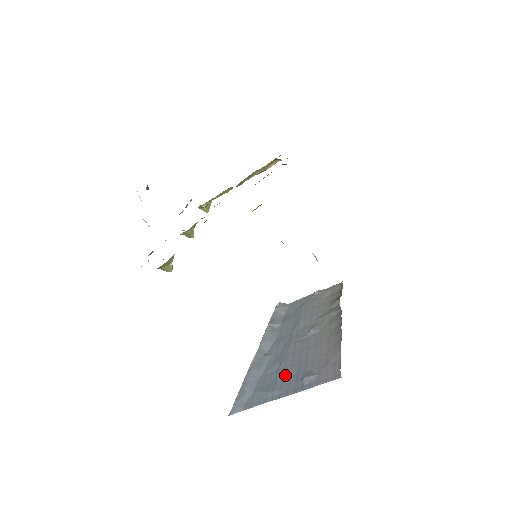
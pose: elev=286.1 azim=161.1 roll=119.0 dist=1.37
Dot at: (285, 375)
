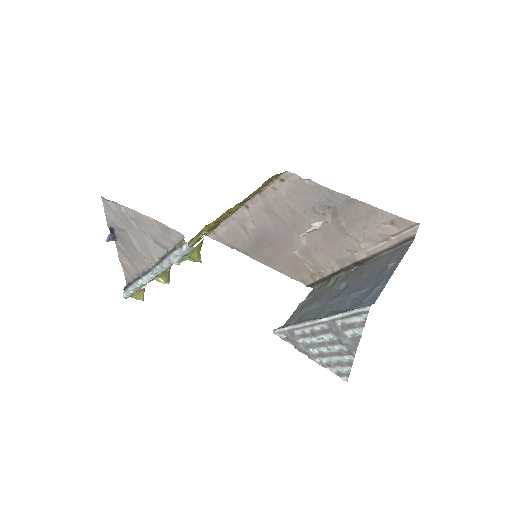
Dot at: (369, 284)
